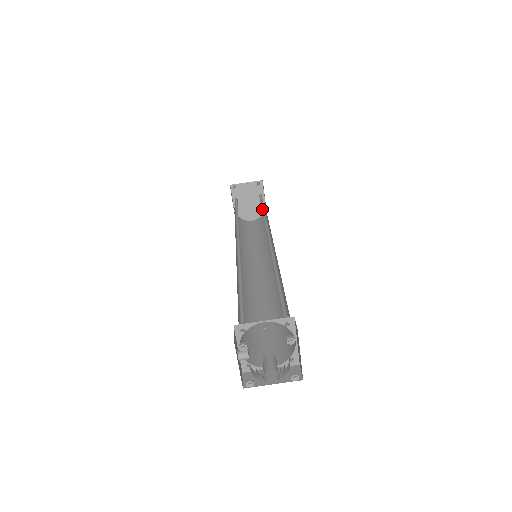
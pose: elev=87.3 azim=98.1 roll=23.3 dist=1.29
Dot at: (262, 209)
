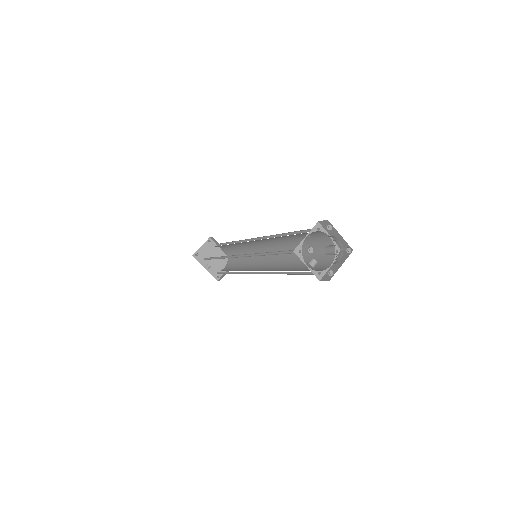
Dot at: (229, 244)
